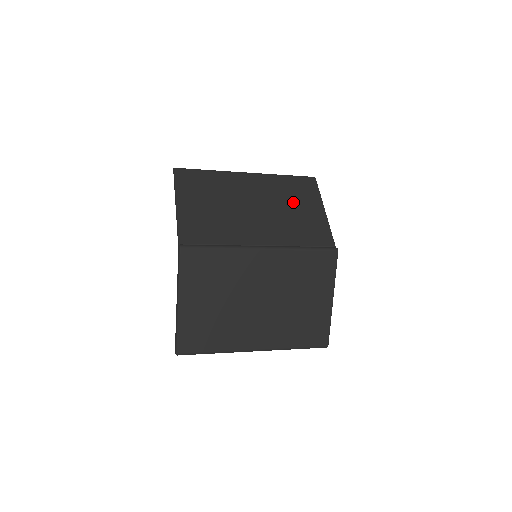
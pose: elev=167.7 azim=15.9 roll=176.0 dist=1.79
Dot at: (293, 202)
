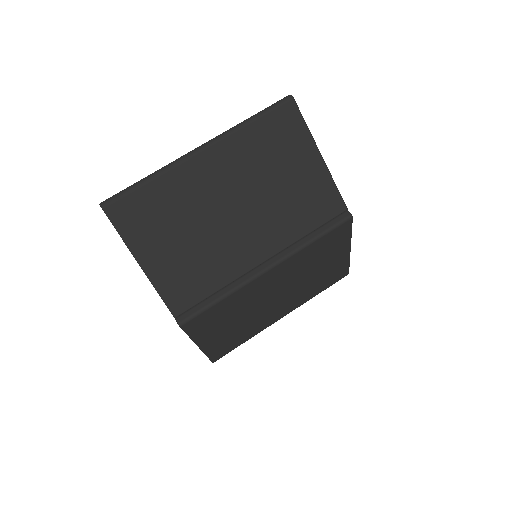
Dot at: (278, 168)
